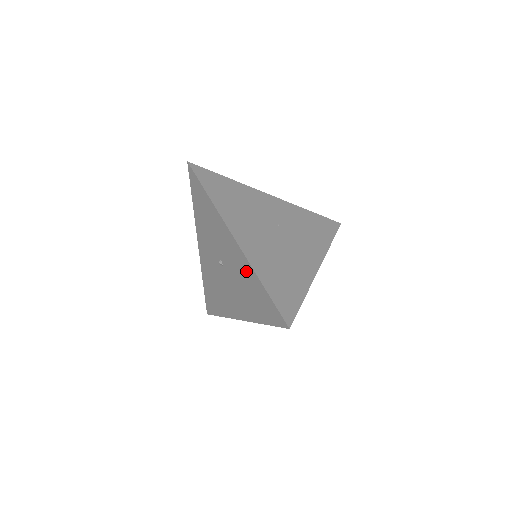
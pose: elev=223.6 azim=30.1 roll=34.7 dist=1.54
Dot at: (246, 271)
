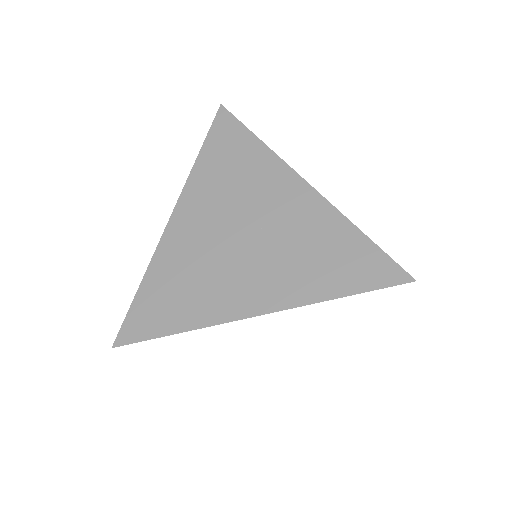
Dot at: occluded
